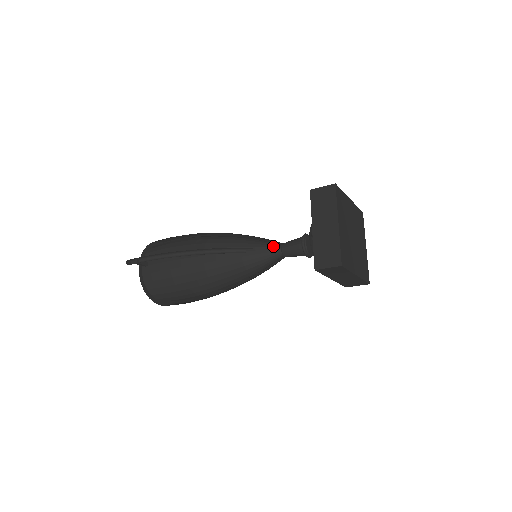
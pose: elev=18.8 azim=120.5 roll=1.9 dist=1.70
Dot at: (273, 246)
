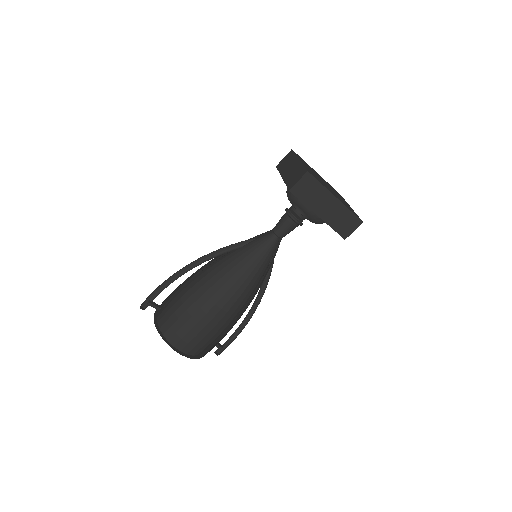
Dot at: (266, 234)
